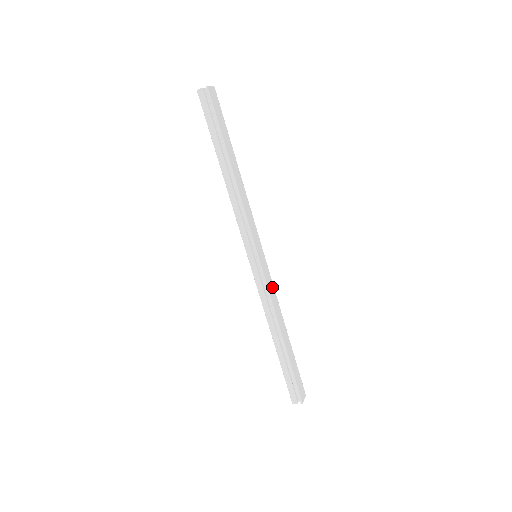
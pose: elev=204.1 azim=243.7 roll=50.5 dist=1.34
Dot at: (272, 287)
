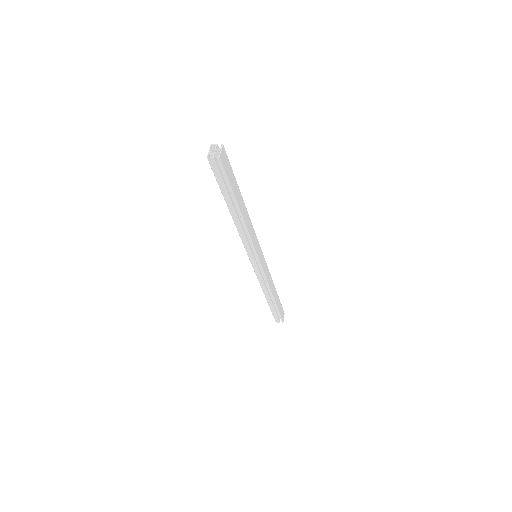
Dot at: (267, 270)
